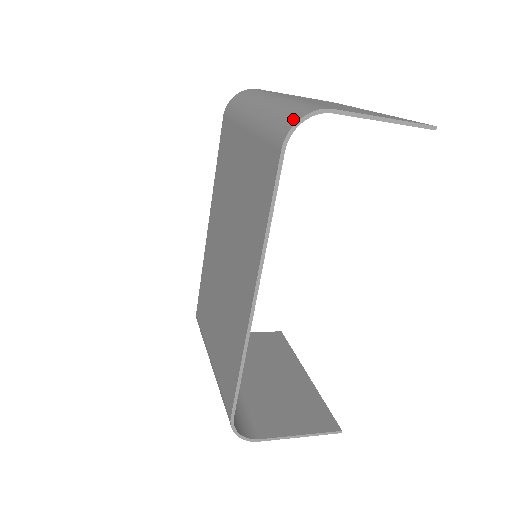
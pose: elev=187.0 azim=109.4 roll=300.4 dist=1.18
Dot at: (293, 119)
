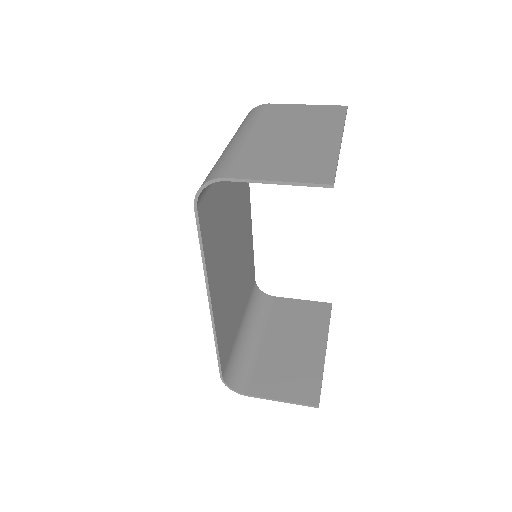
Dot at: occluded
